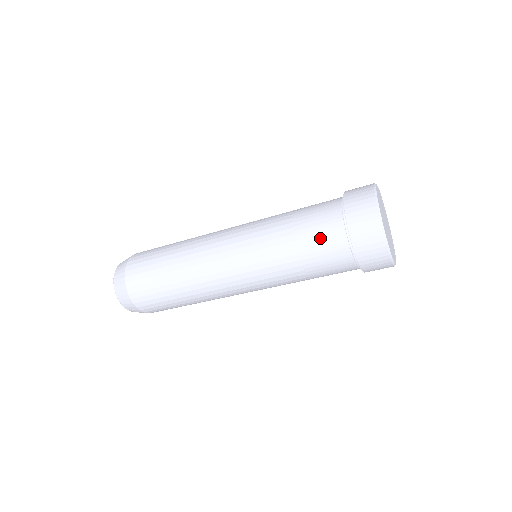
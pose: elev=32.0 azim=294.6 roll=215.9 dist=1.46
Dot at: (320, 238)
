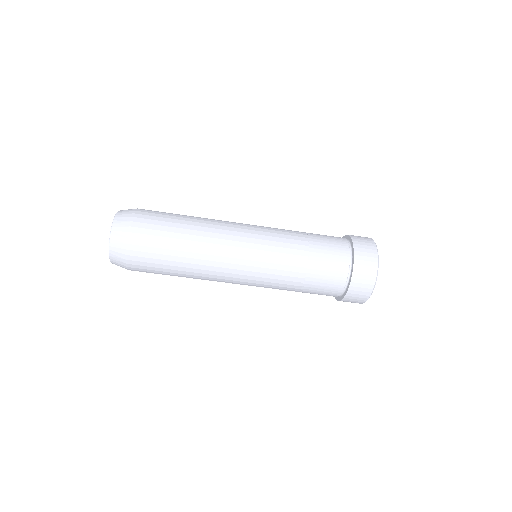
Dot at: (329, 257)
